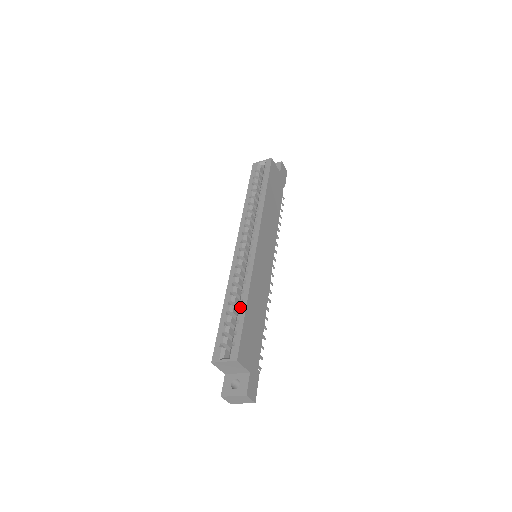
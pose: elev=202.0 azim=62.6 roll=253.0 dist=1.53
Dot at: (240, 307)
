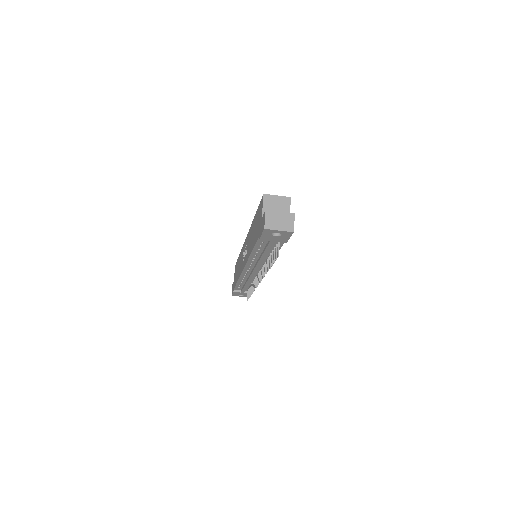
Dot at: occluded
